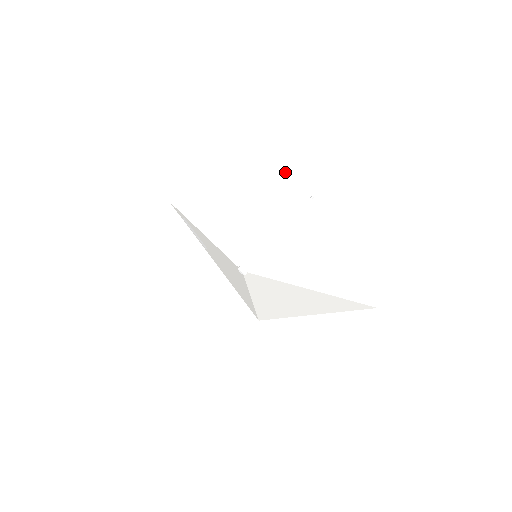
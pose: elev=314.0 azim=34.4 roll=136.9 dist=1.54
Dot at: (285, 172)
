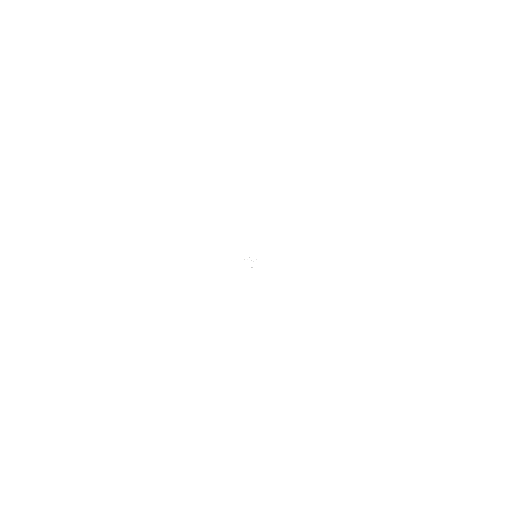
Dot at: (216, 152)
